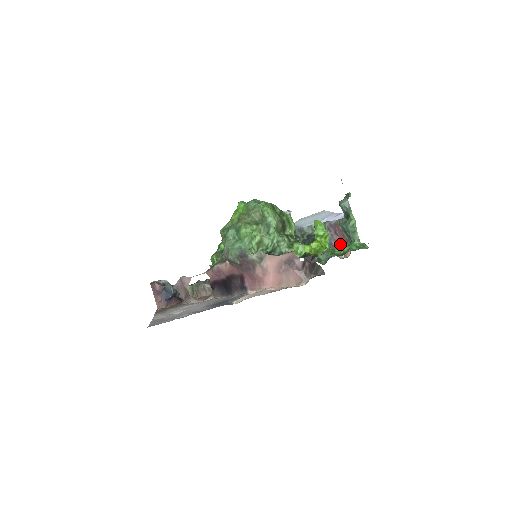
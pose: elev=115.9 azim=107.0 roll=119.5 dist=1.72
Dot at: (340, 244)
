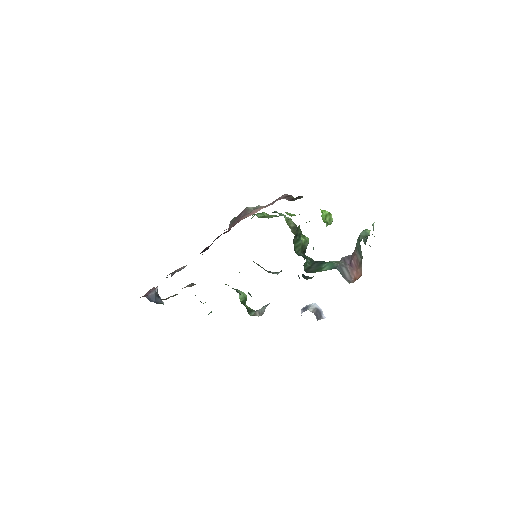
Dot at: occluded
